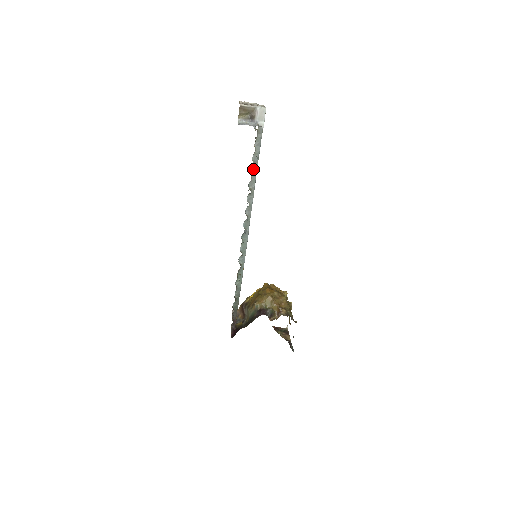
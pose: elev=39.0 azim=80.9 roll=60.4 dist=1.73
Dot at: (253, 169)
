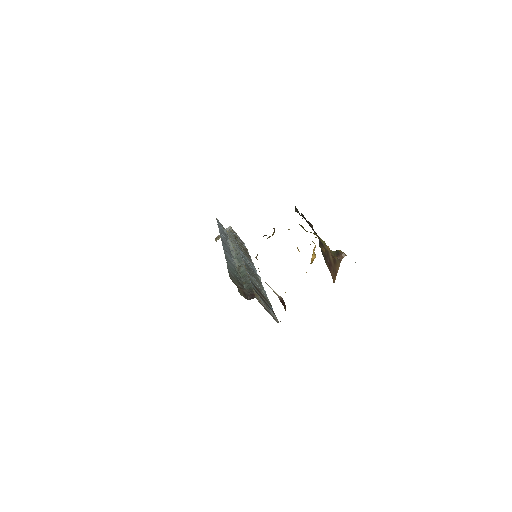
Dot at: (231, 240)
